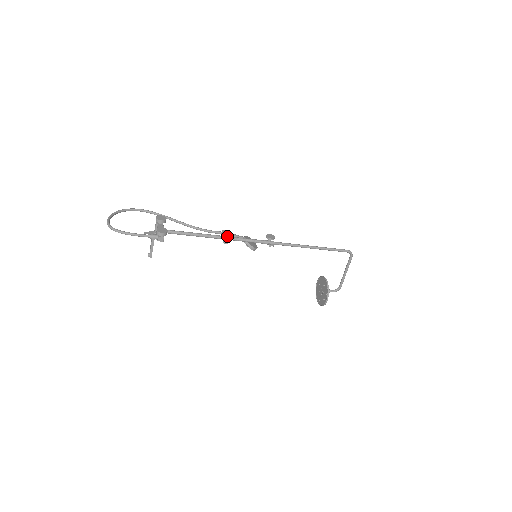
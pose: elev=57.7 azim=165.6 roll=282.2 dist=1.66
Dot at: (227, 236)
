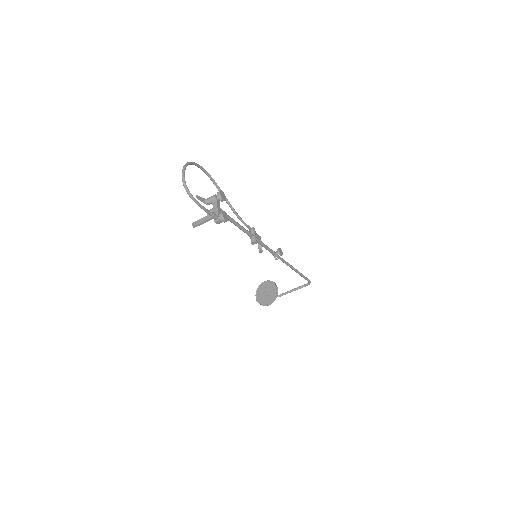
Dot at: (256, 237)
